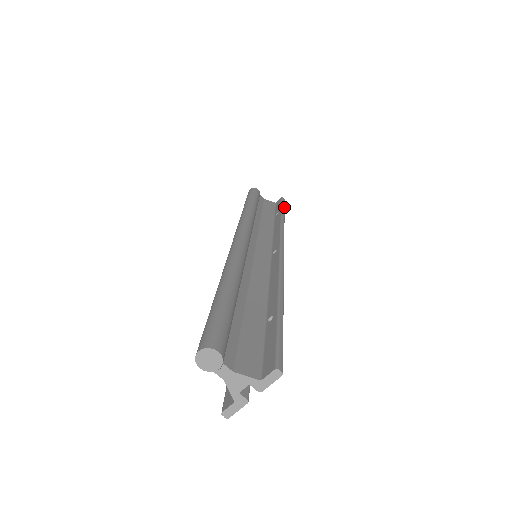
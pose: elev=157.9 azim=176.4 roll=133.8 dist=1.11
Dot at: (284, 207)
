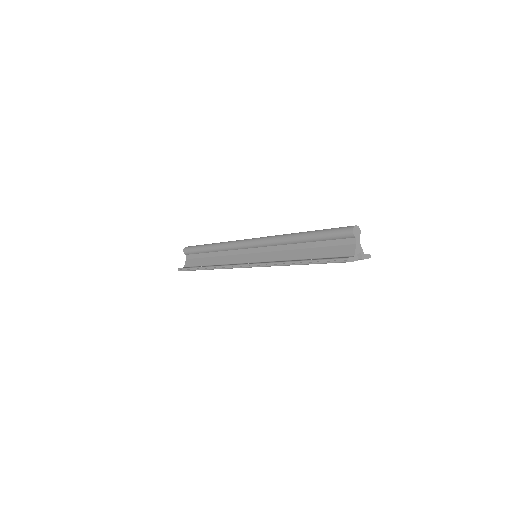
Dot at: occluded
